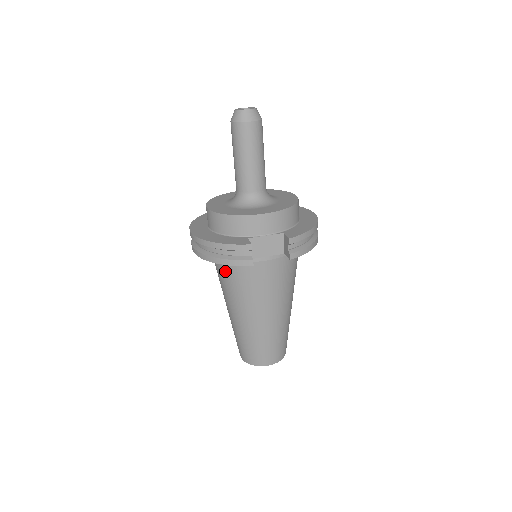
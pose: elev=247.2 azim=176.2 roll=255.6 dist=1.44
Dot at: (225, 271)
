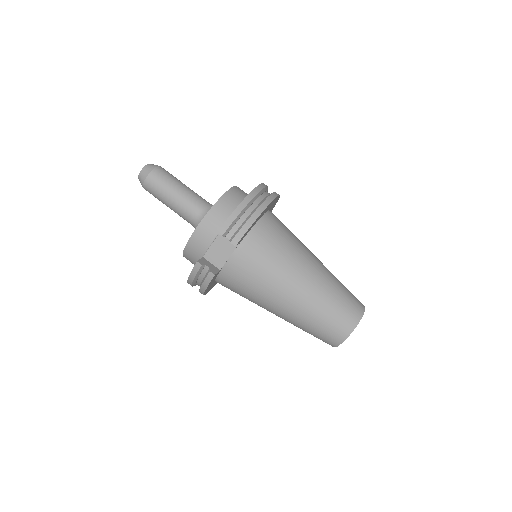
Dot at: (231, 290)
